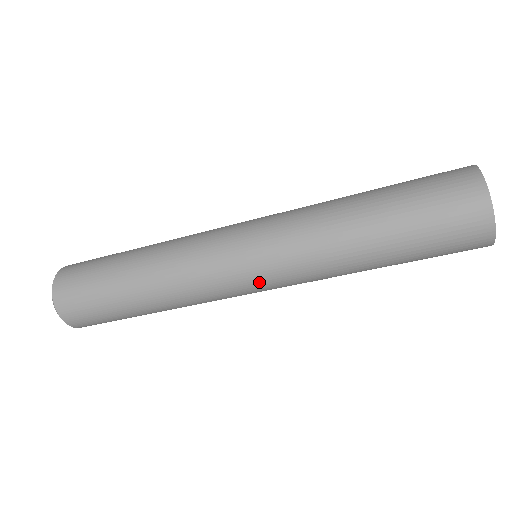
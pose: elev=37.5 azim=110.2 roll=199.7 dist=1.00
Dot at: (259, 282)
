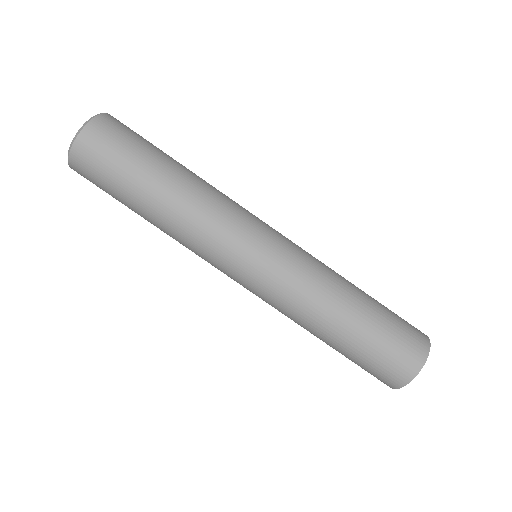
Dot at: (275, 238)
